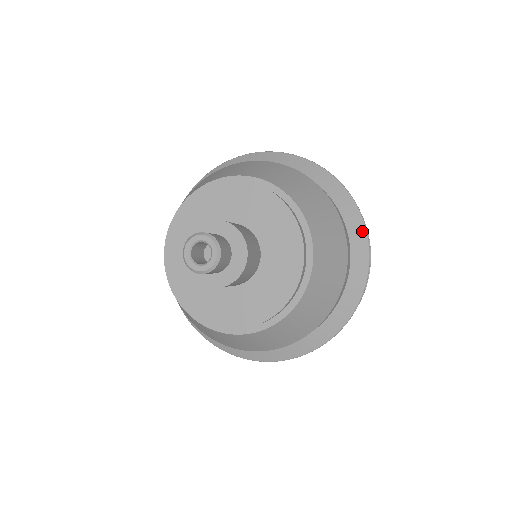
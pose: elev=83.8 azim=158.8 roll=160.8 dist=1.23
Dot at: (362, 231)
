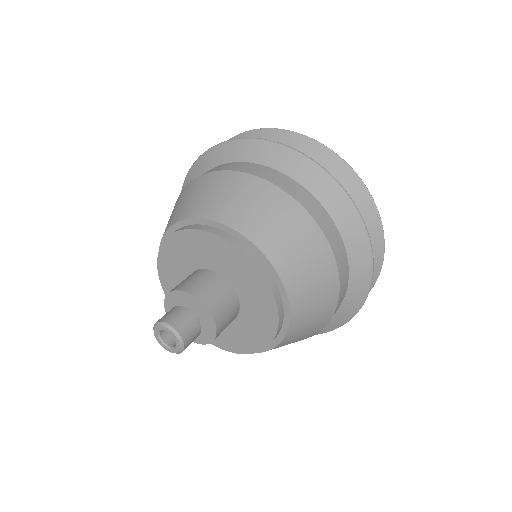
Dot at: (367, 275)
